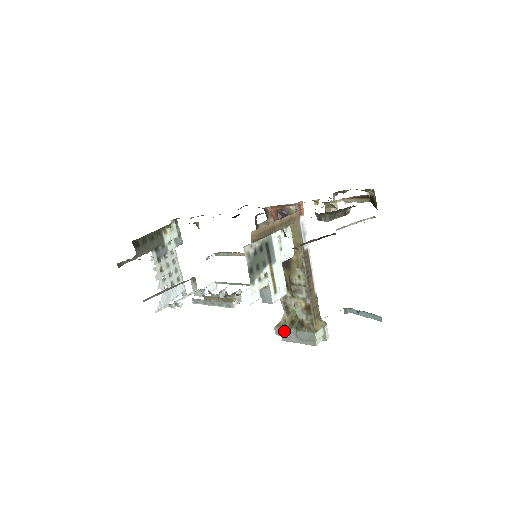
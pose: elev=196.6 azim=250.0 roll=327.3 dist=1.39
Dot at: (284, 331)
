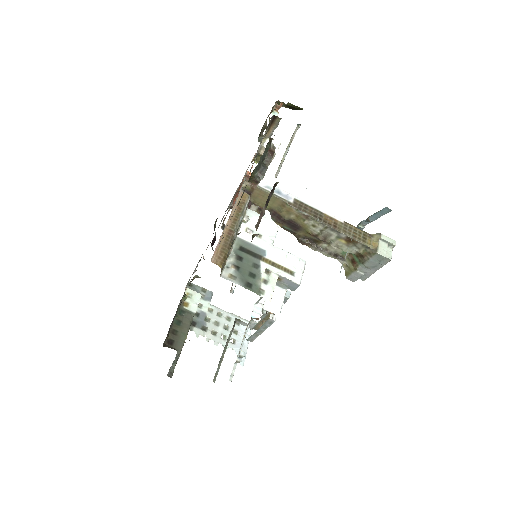
Dot at: (355, 274)
